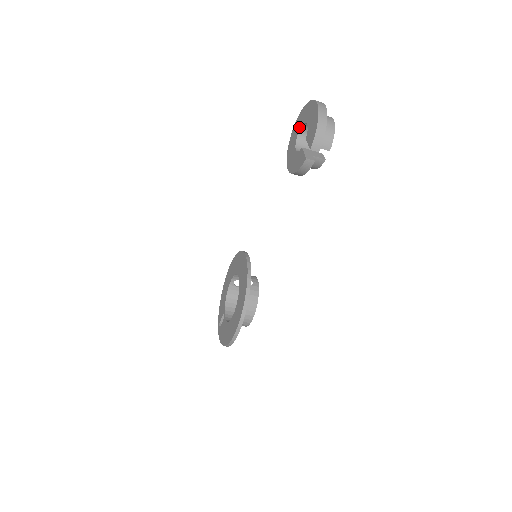
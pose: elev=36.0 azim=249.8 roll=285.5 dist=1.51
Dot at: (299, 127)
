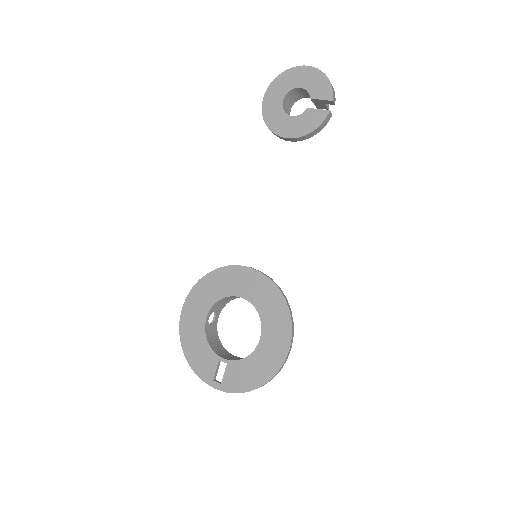
Dot at: (280, 97)
